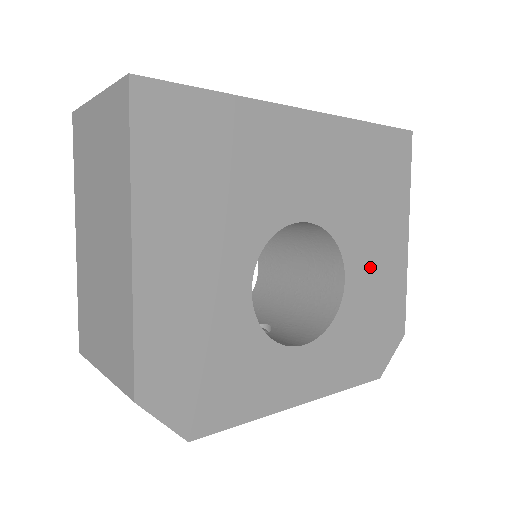
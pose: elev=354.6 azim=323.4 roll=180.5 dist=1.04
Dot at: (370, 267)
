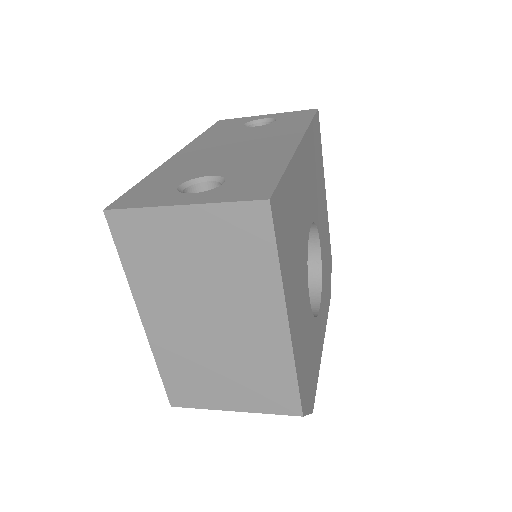
Dot at: (323, 228)
